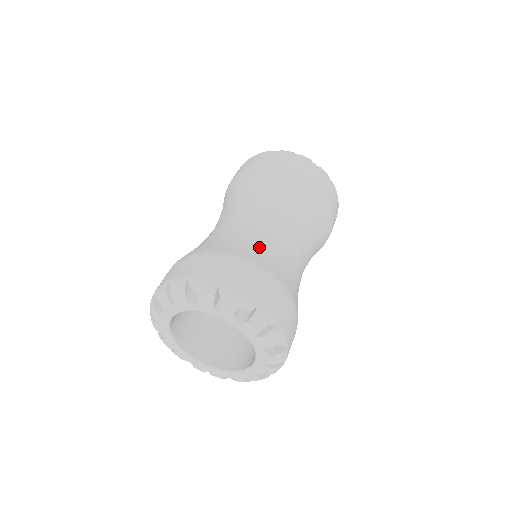
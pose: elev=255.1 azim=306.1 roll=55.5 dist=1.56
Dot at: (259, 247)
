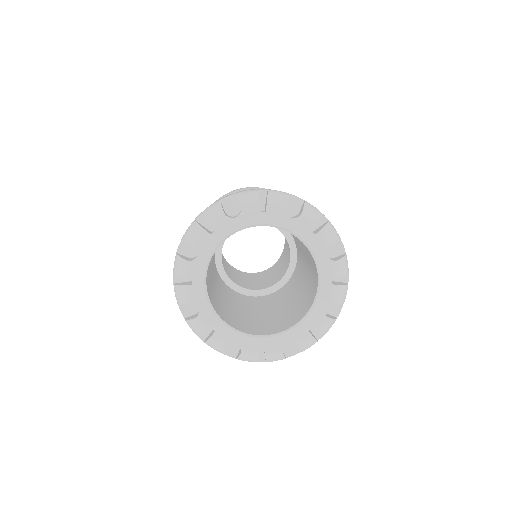
Dot at: occluded
